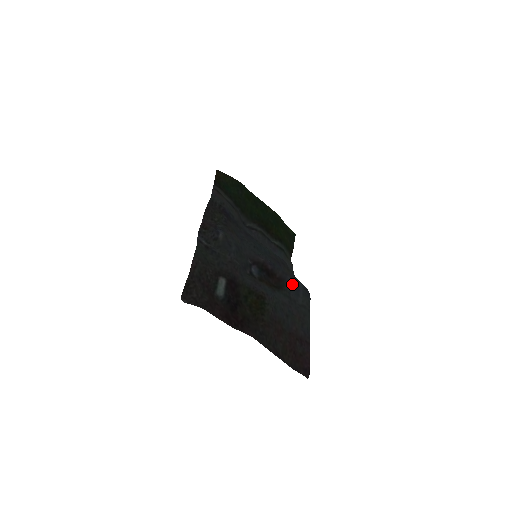
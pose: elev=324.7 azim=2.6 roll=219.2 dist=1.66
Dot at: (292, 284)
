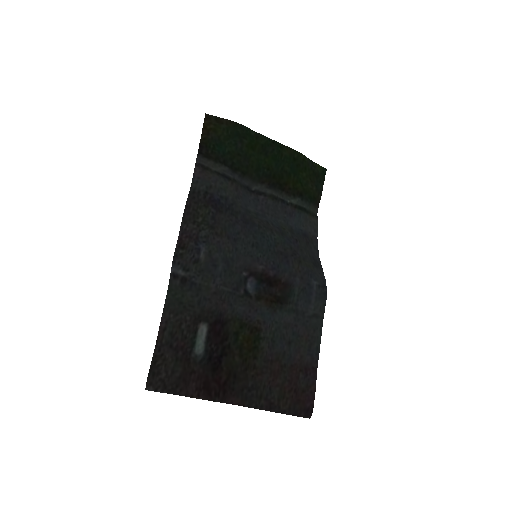
Dot at: (302, 288)
